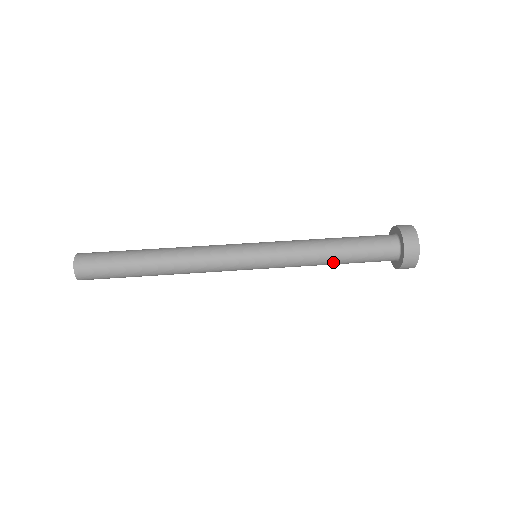
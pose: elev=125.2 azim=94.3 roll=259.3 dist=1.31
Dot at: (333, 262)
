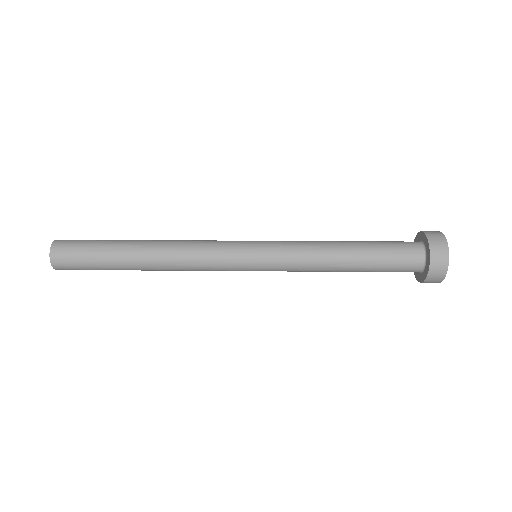
Dot at: (346, 262)
